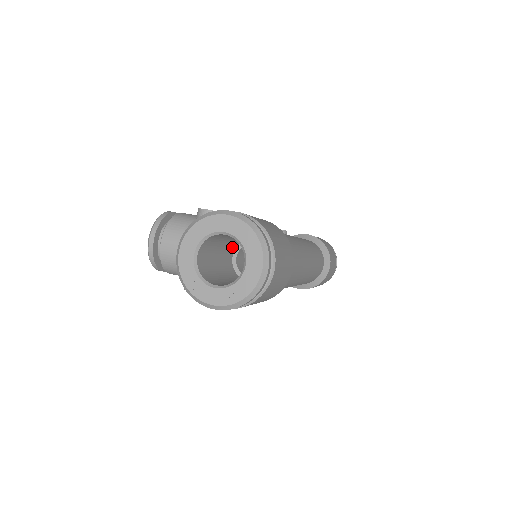
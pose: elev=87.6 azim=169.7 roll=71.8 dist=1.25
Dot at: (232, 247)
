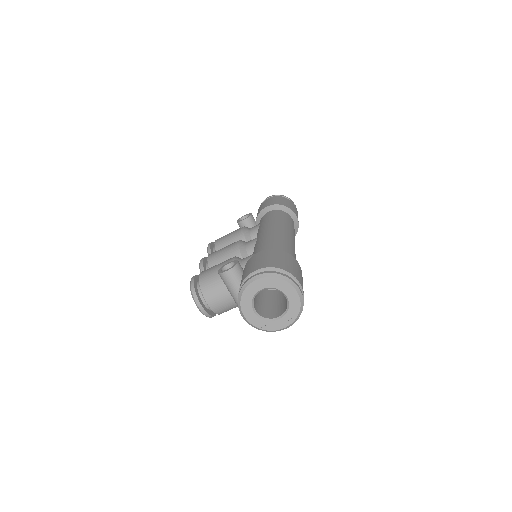
Dot at: occluded
